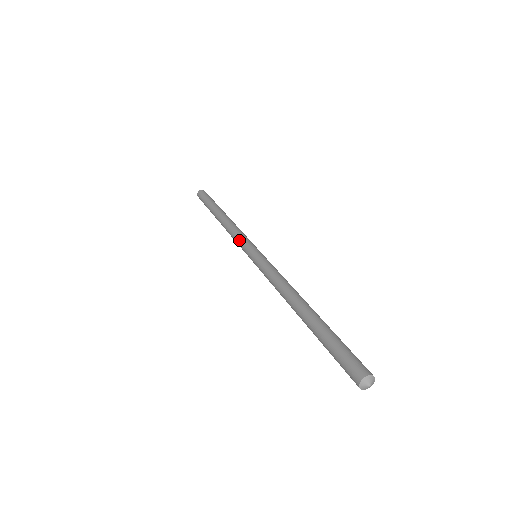
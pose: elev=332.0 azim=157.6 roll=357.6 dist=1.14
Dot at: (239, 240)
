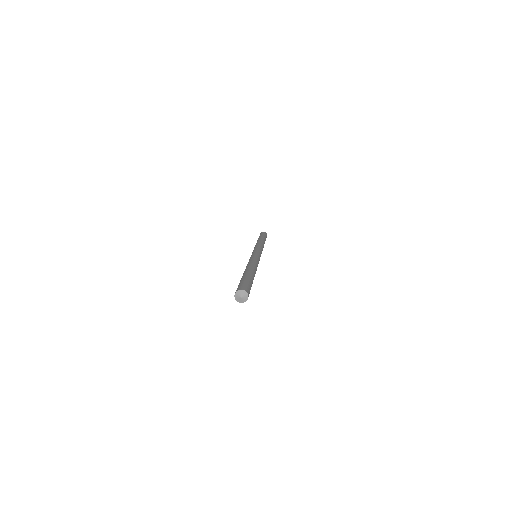
Dot at: (255, 247)
